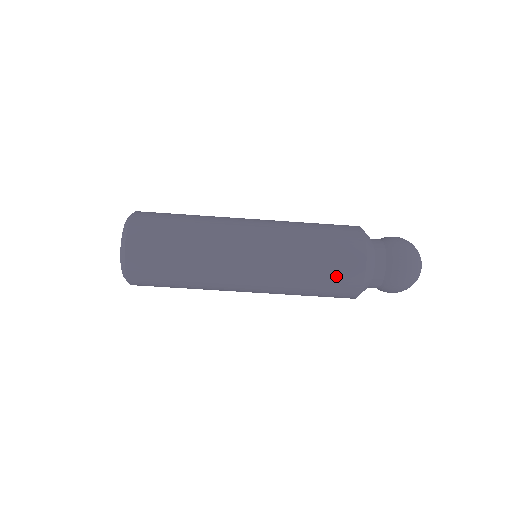
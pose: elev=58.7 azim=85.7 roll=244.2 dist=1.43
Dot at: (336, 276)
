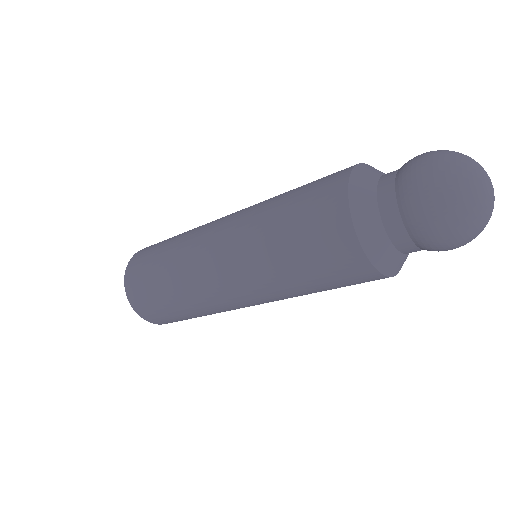
Dot at: (342, 282)
